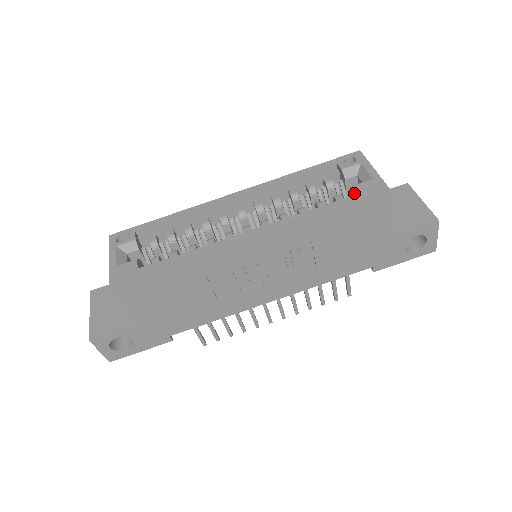
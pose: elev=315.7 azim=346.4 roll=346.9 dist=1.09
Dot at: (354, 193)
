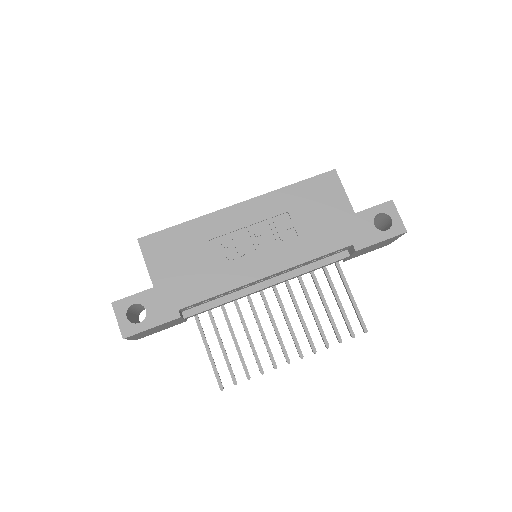
Dot at: occluded
